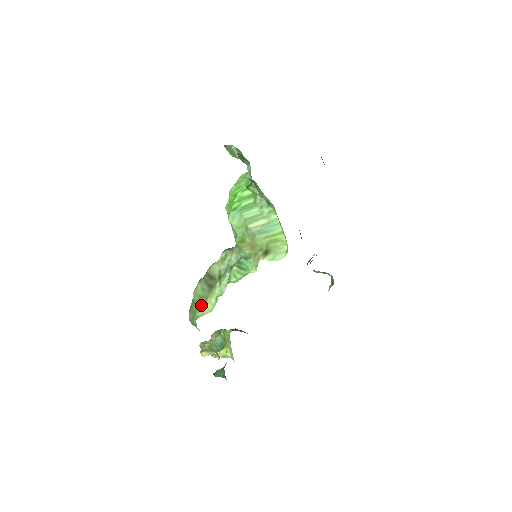
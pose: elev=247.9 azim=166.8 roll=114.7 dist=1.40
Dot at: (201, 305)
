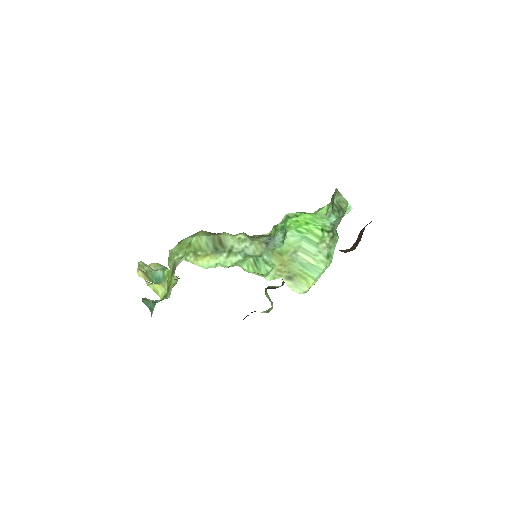
Dot at: (198, 255)
